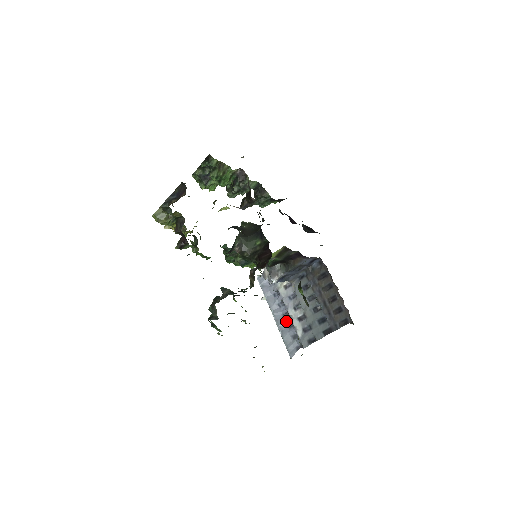
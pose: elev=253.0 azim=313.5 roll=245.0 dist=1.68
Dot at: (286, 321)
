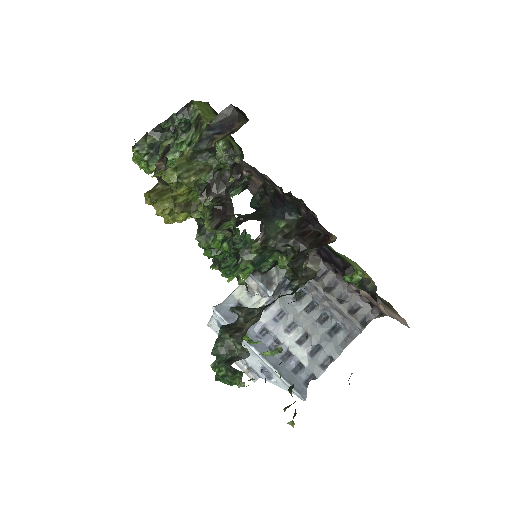
Dot at: (277, 354)
